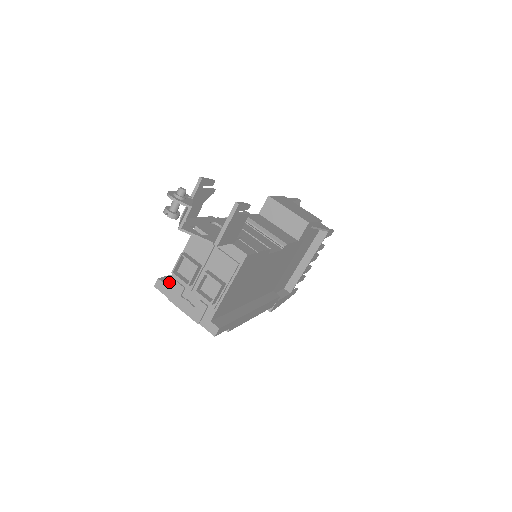
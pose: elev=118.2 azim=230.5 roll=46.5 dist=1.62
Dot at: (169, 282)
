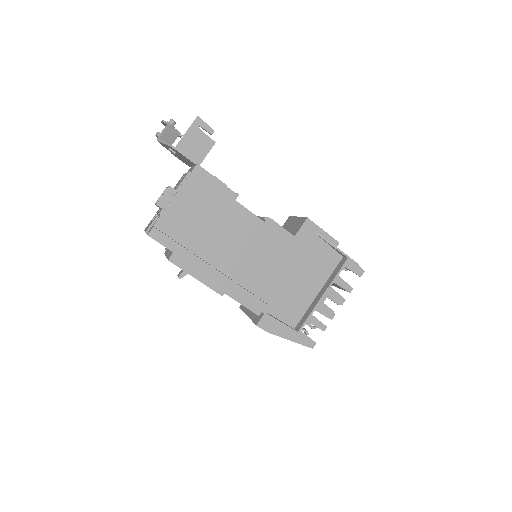
Dot at: occluded
